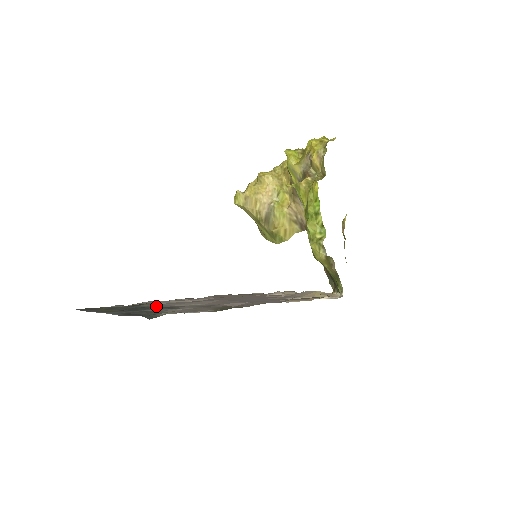
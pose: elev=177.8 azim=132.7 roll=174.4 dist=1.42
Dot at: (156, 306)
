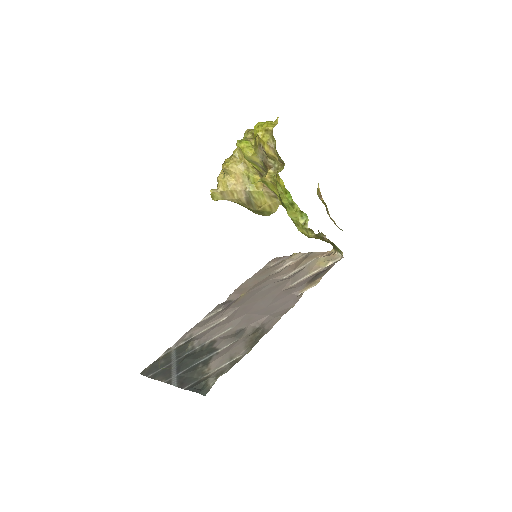
Dot at: (198, 346)
